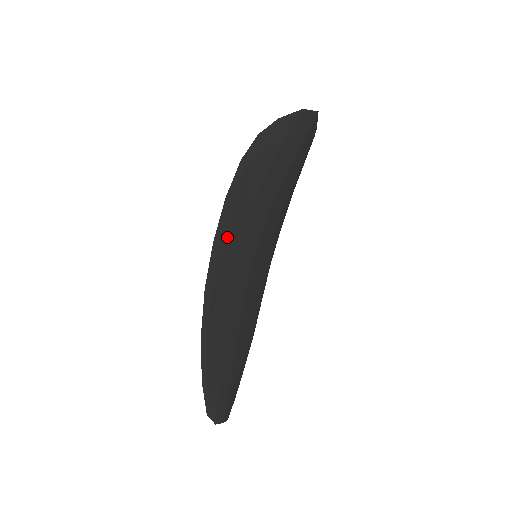
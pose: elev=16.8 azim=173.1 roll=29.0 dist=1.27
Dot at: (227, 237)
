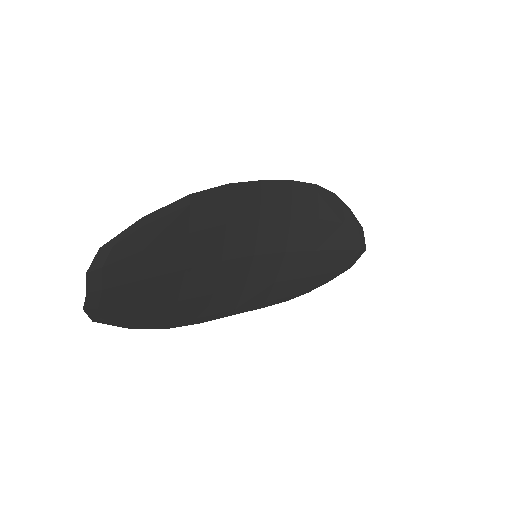
Dot at: (267, 198)
